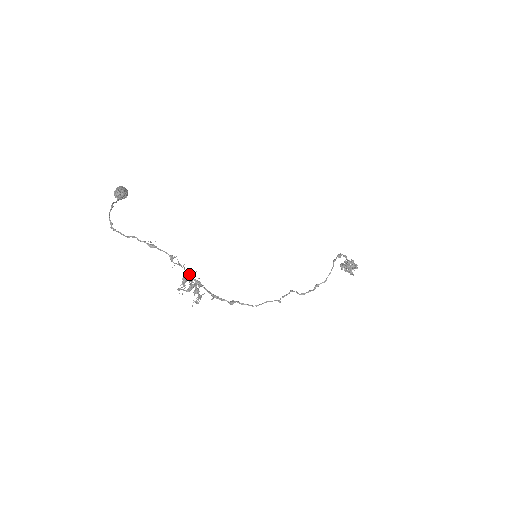
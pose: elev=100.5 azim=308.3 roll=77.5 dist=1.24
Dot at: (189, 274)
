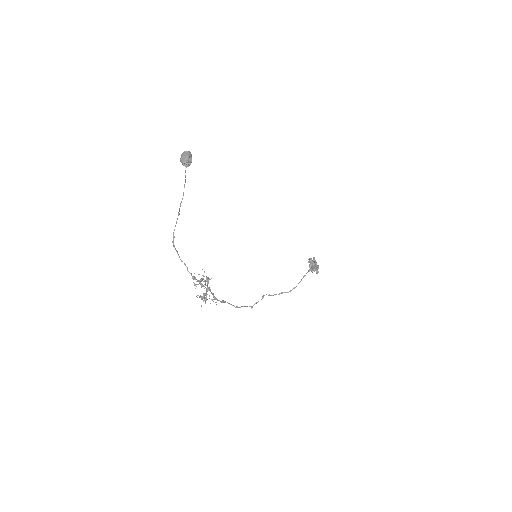
Dot at: (206, 281)
